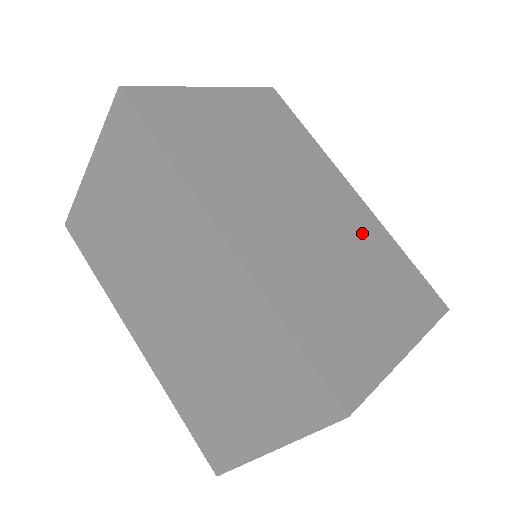
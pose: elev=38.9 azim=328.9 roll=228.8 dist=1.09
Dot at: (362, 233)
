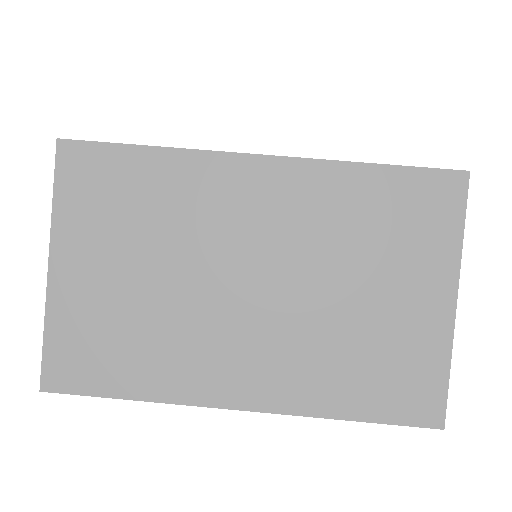
Dot at: occluded
